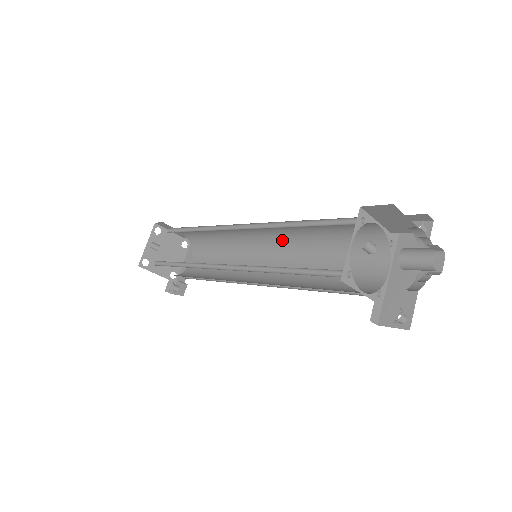
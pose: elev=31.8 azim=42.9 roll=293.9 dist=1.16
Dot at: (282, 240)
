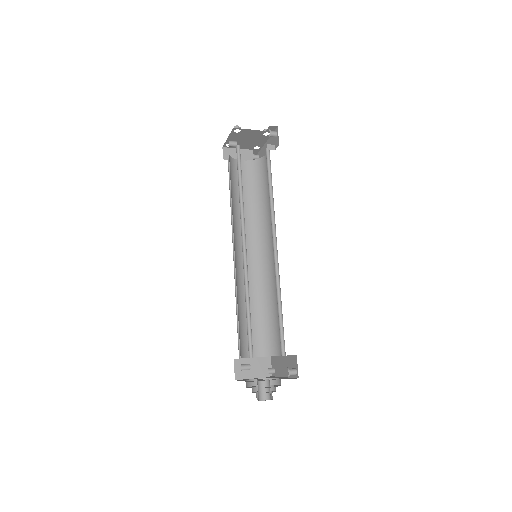
Dot at: occluded
